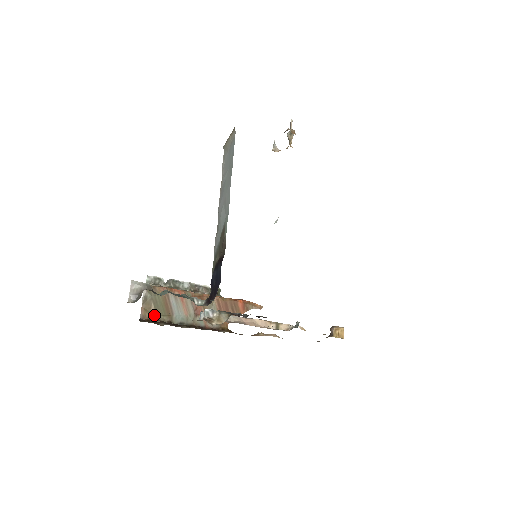
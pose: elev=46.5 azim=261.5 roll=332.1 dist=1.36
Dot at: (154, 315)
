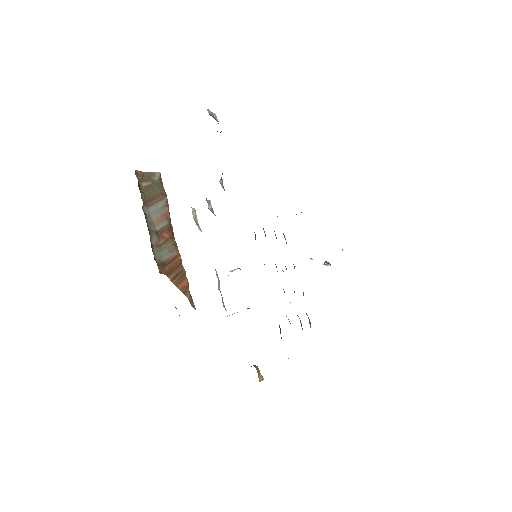
Dot at: (141, 186)
